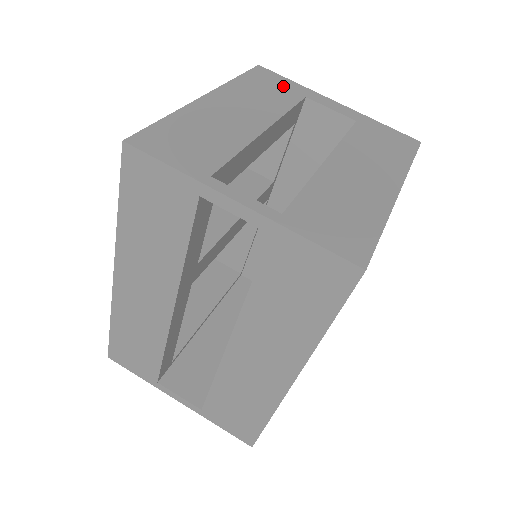
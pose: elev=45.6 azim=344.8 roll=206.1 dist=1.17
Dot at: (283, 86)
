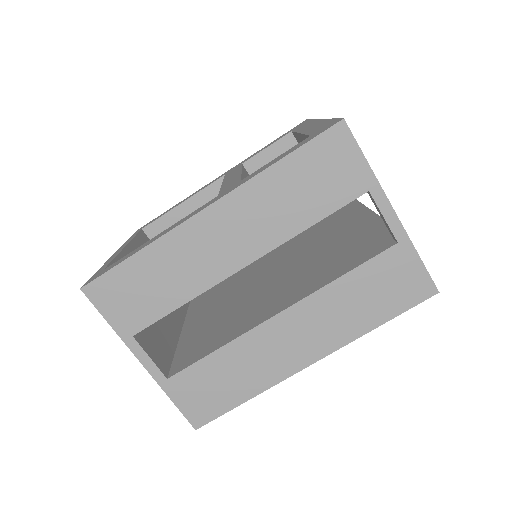
Dot at: occluded
